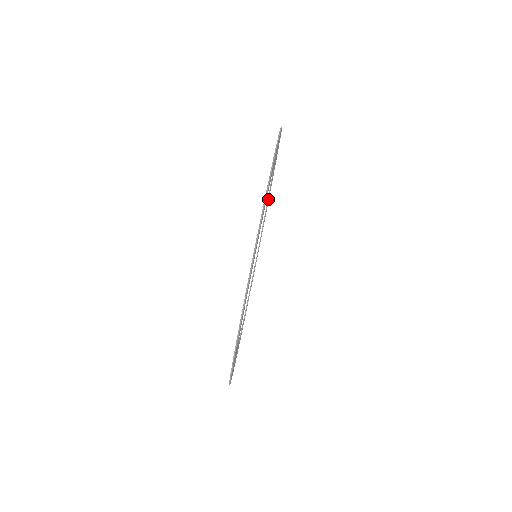
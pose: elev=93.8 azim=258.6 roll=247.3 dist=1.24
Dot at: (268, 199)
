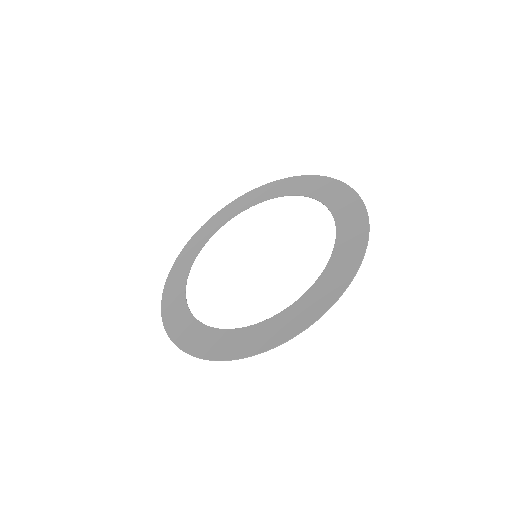
Dot at: occluded
